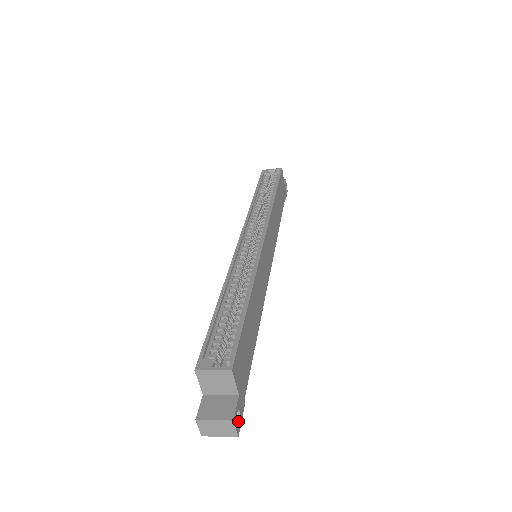
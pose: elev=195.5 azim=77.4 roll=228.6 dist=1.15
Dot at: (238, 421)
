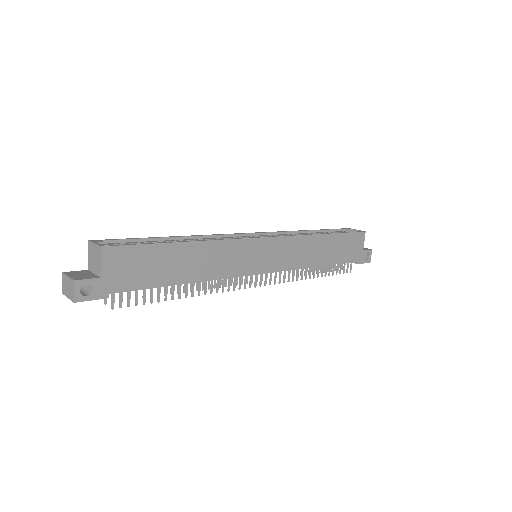
Dot at: (86, 295)
